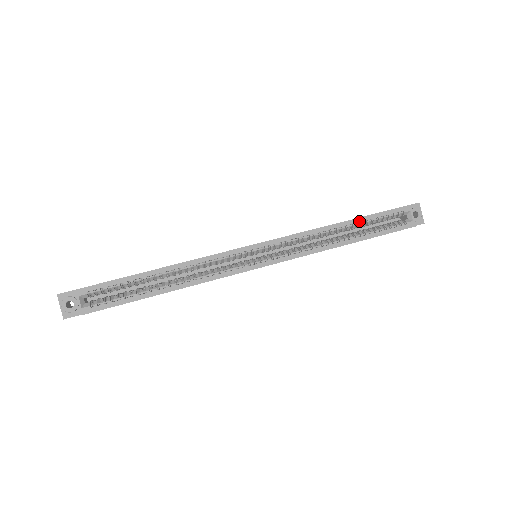
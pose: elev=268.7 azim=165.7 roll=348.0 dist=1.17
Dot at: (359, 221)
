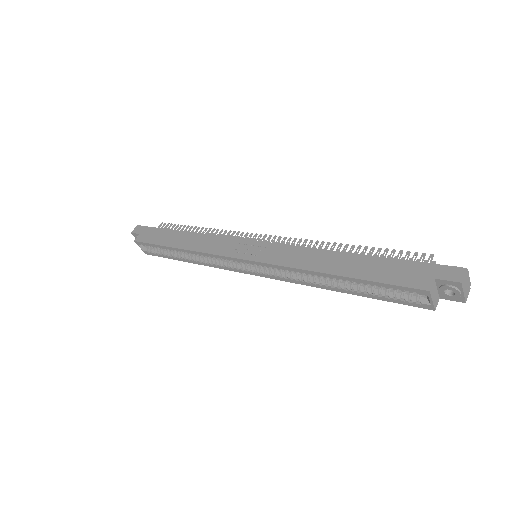
Dot at: (351, 280)
